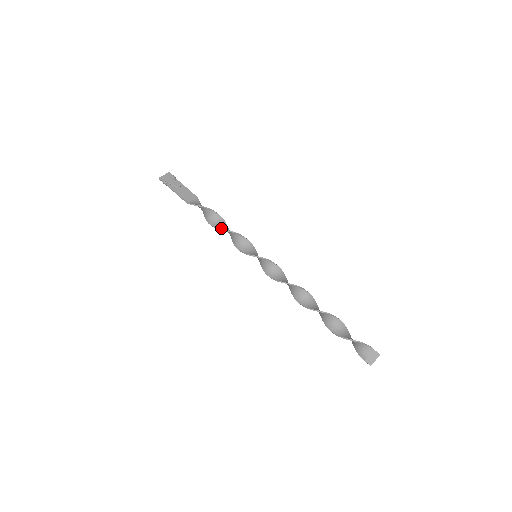
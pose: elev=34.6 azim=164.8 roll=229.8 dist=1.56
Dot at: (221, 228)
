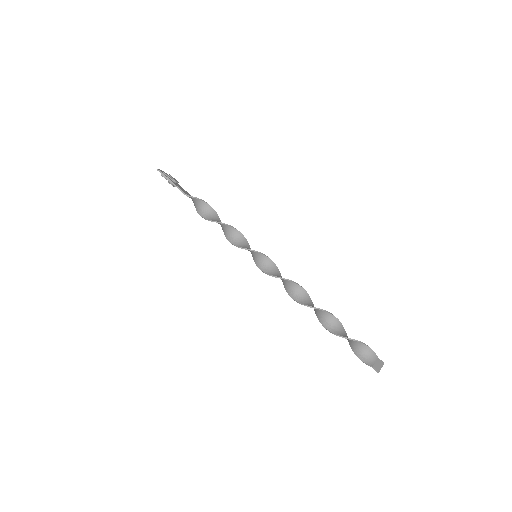
Dot at: (222, 223)
